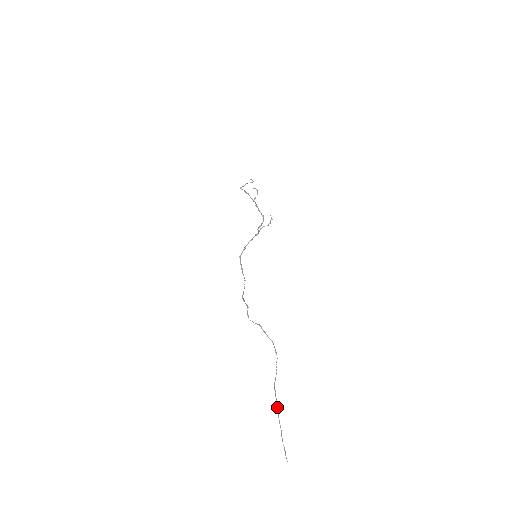
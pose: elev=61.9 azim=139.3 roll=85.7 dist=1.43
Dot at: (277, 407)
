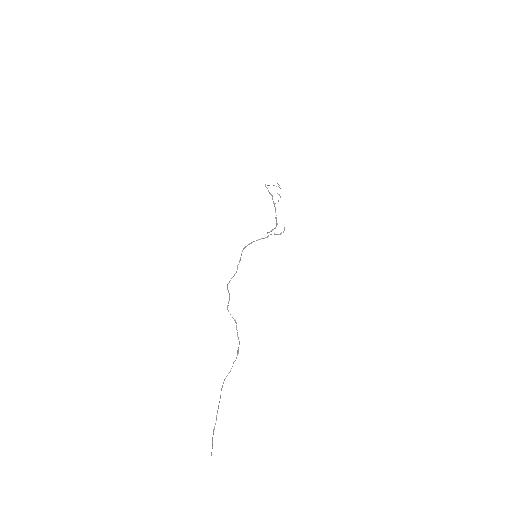
Dot at: (219, 402)
